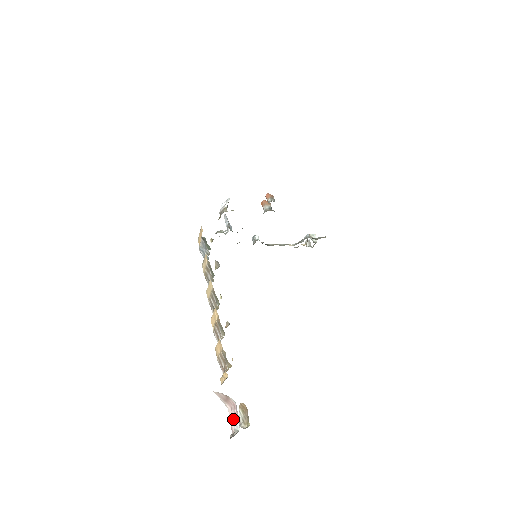
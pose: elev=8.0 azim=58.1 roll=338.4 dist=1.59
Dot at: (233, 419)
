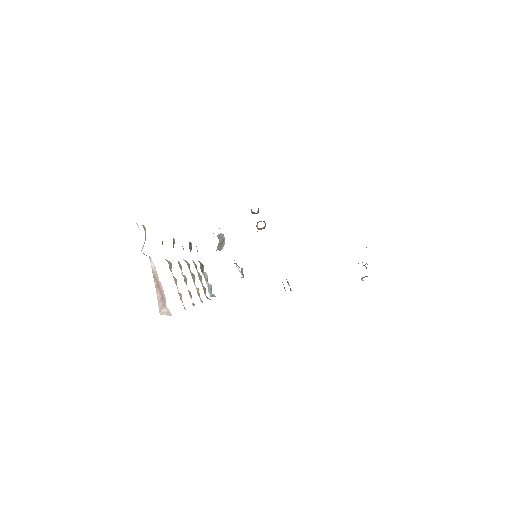
Dot at: occluded
